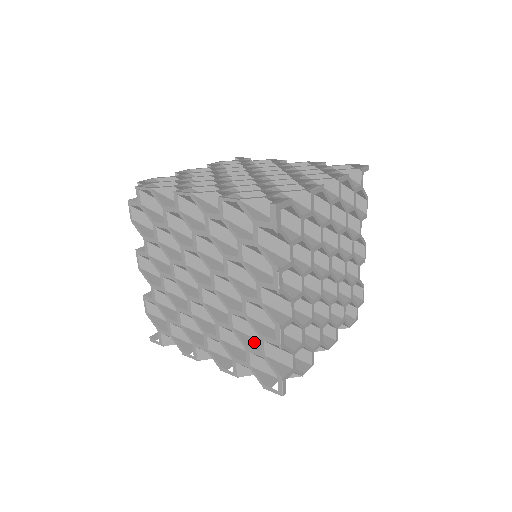
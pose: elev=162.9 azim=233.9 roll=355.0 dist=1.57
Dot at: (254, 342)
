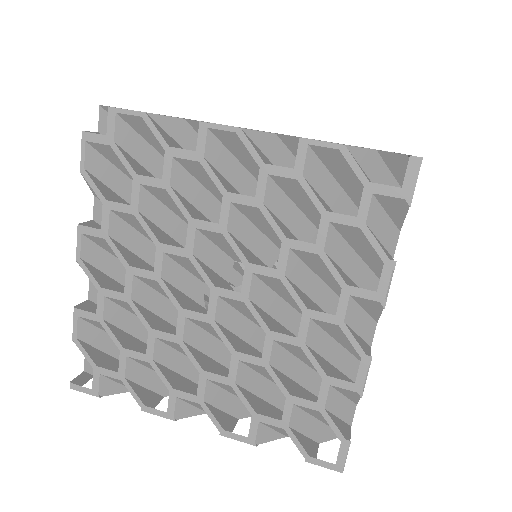
Dot at: (294, 386)
